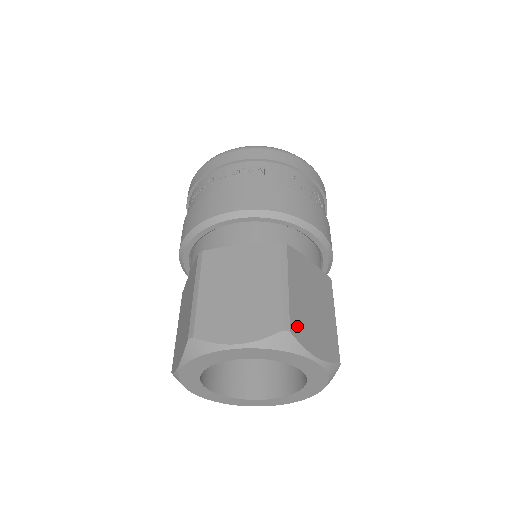
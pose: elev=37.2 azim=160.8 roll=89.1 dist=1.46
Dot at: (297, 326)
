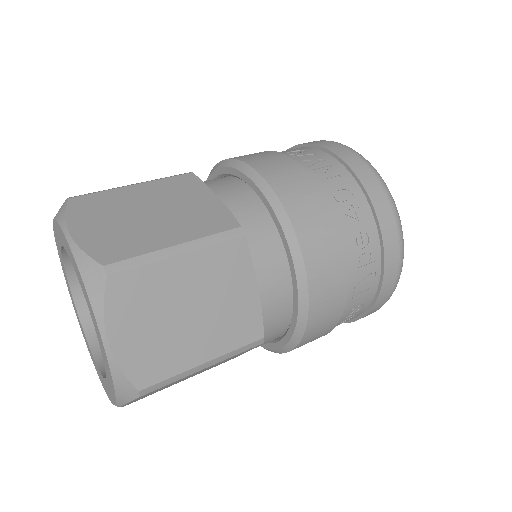
Dot at: (88, 203)
